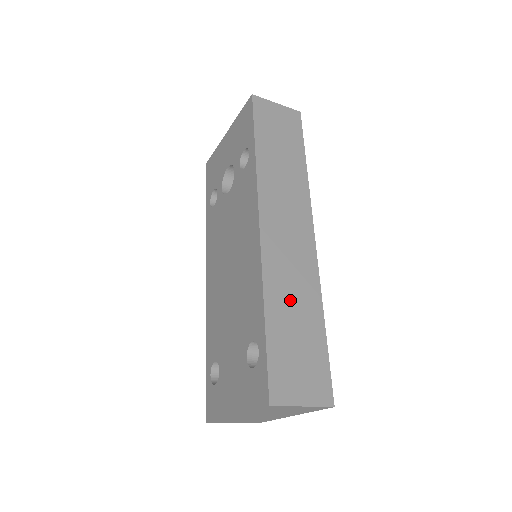
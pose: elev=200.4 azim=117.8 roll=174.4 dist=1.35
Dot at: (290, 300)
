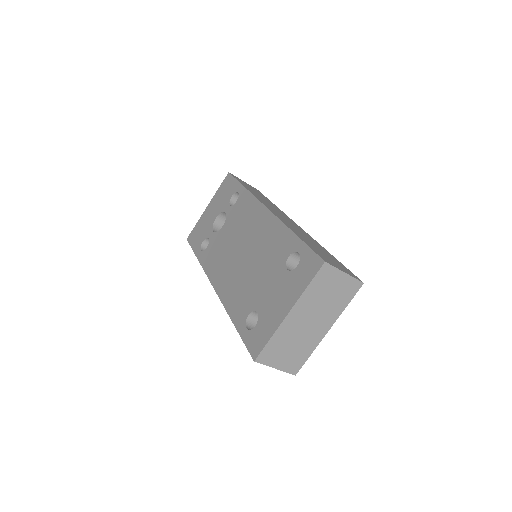
Dot at: occluded
